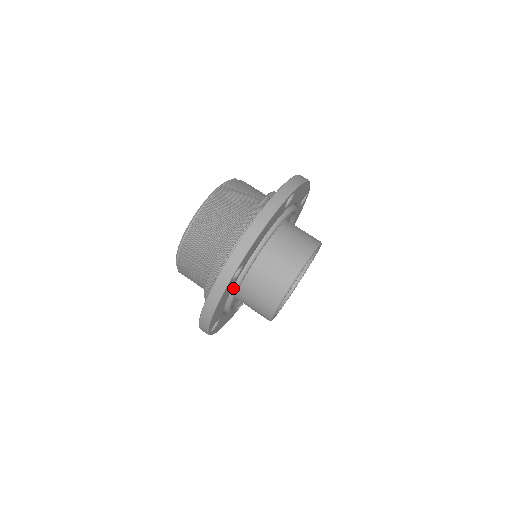
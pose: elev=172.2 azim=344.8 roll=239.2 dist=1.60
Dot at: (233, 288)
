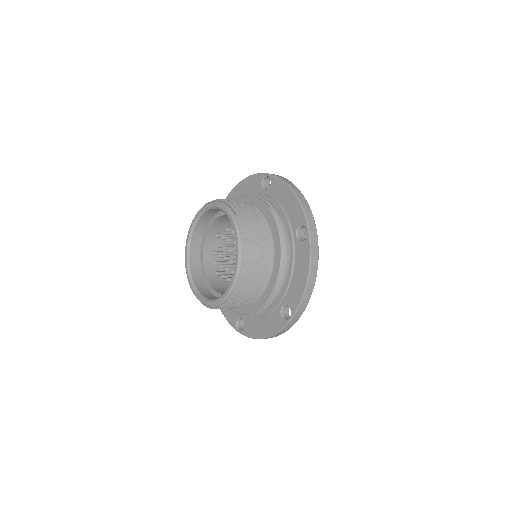
Dot at: occluded
